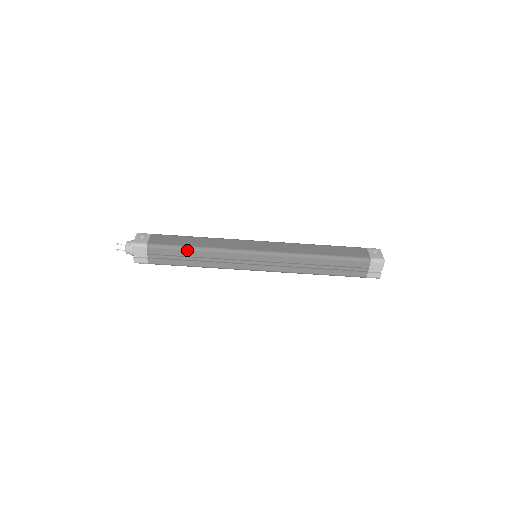
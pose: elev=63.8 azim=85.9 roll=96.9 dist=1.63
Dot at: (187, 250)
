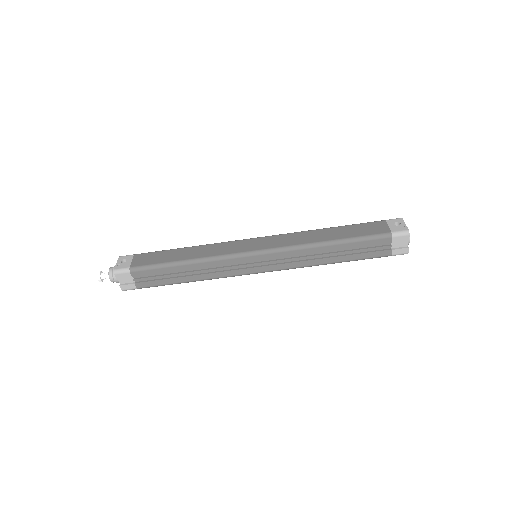
Dot at: (175, 266)
